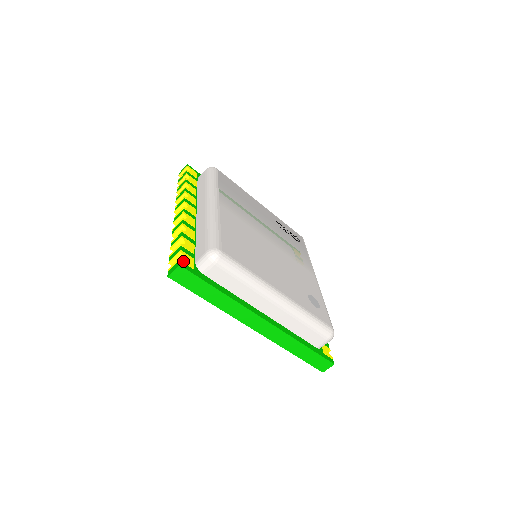
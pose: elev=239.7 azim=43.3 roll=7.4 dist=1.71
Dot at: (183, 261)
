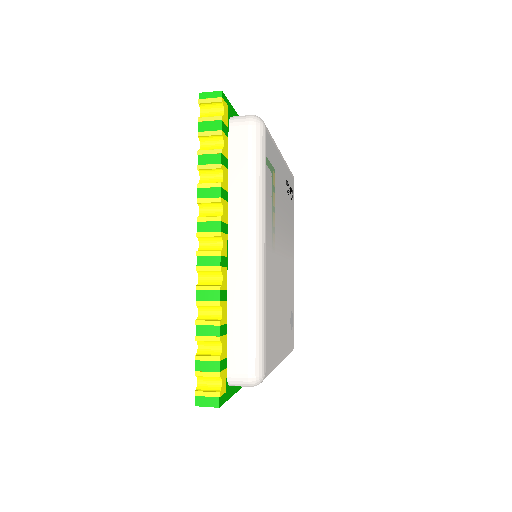
Dot at: (221, 393)
